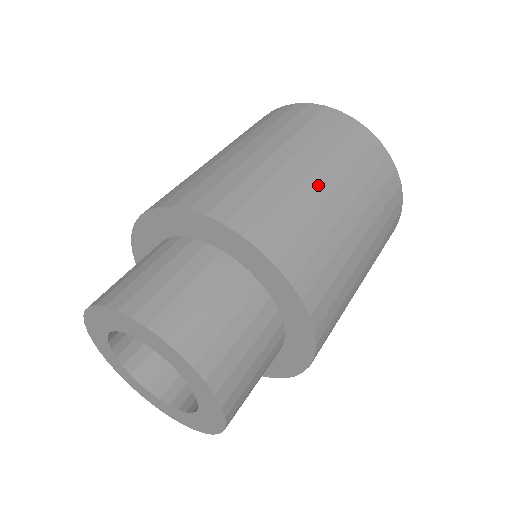
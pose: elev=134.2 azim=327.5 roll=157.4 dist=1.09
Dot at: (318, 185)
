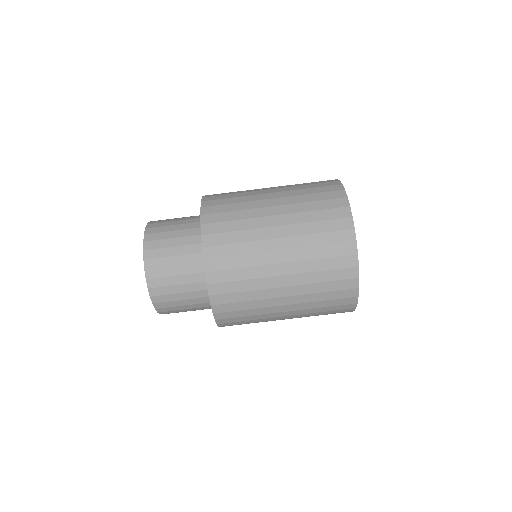
Dot at: (275, 264)
